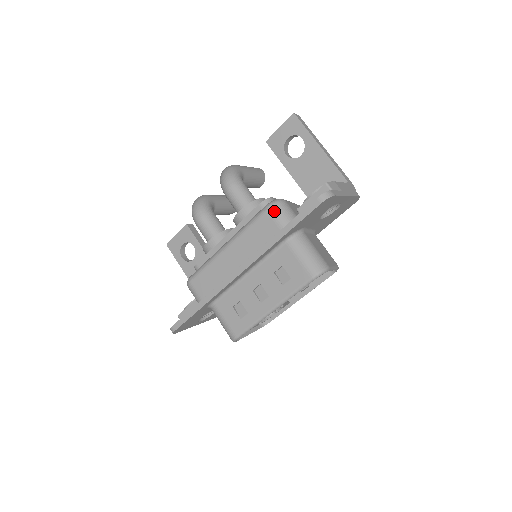
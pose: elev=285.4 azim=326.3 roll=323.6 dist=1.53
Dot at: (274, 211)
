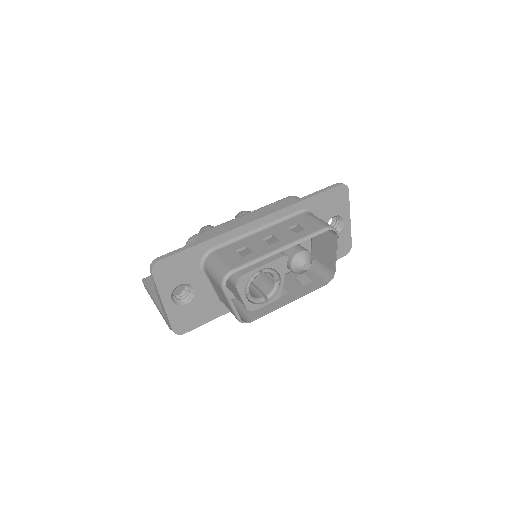
Dot at: (296, 197)
